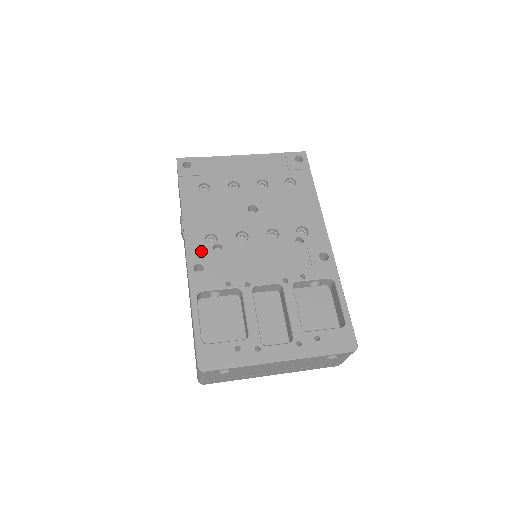
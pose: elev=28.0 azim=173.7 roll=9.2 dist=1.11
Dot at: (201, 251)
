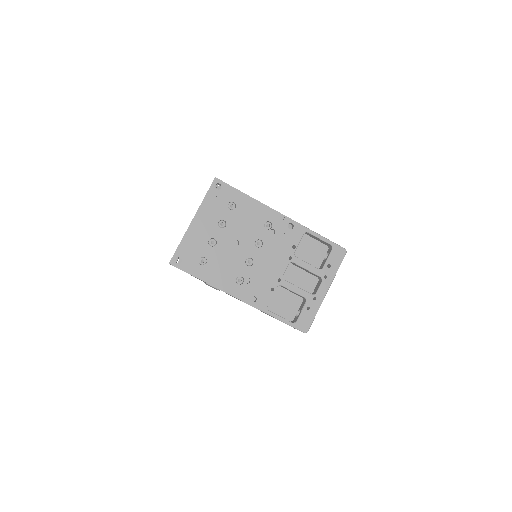
Dot at: (244, 291)
